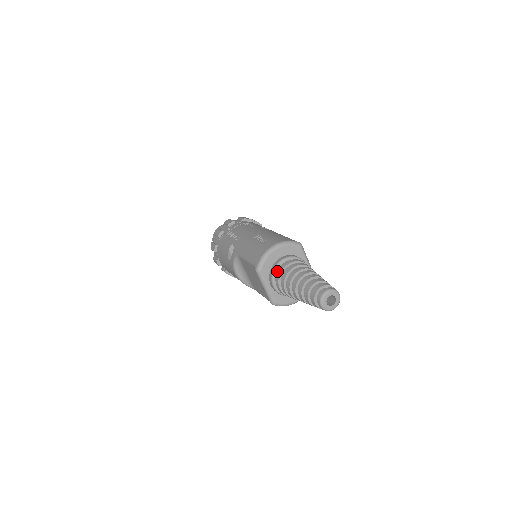
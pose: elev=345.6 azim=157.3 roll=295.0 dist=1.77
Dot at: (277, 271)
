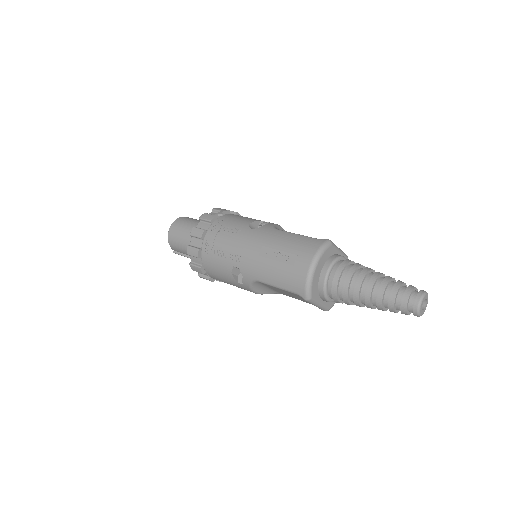
Dot at: (328, 288)
